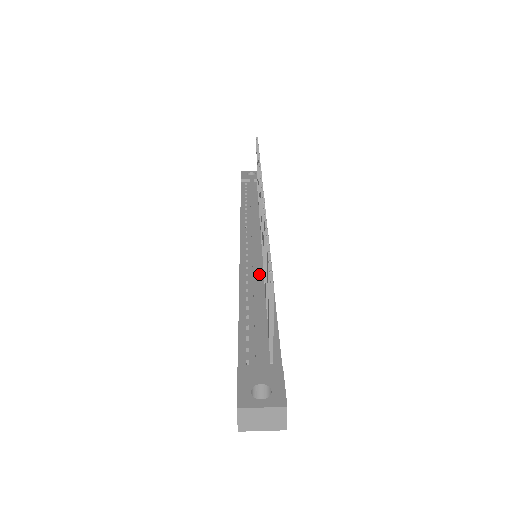
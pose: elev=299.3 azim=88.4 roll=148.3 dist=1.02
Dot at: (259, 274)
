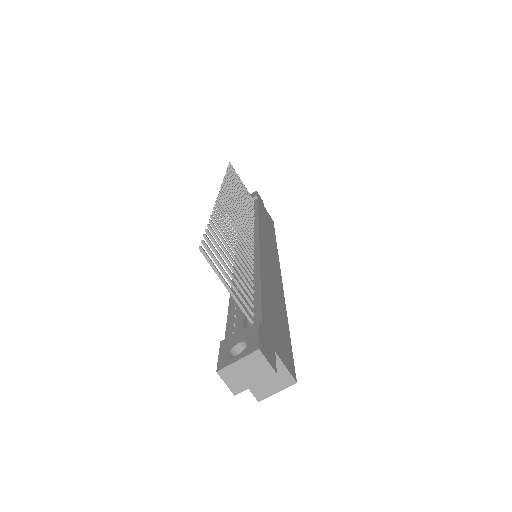
Dot at: occluded
